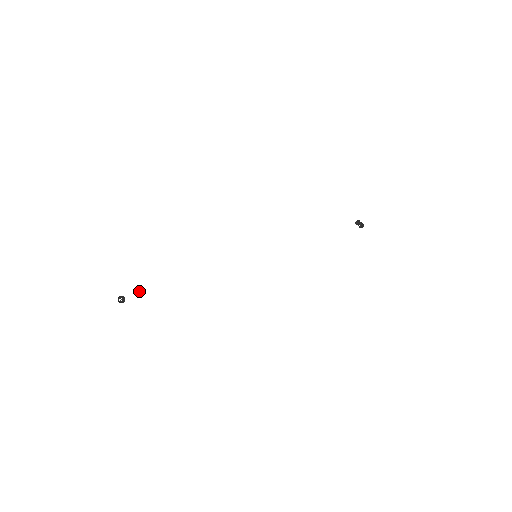
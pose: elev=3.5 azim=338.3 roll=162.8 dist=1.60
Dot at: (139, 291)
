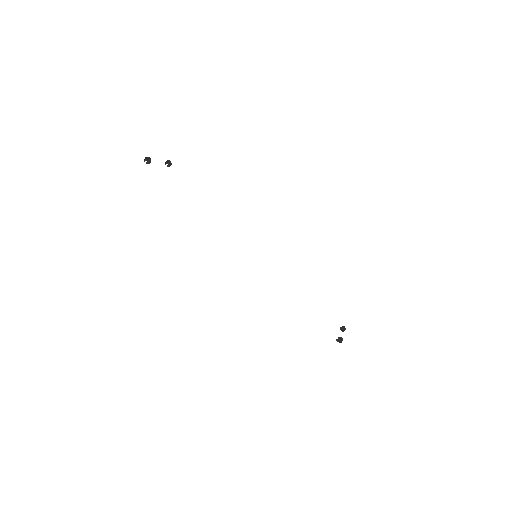
Dot at: (167, 166)
